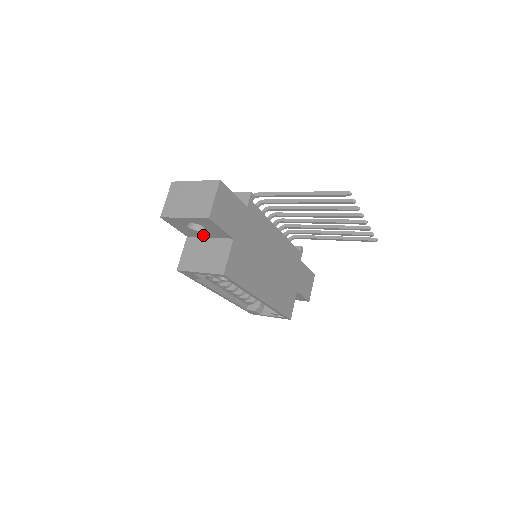
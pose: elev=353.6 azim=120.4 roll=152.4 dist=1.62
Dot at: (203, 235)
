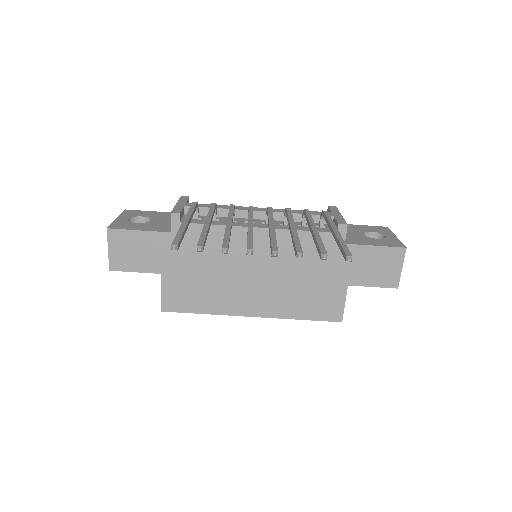
Dot at: occluded
